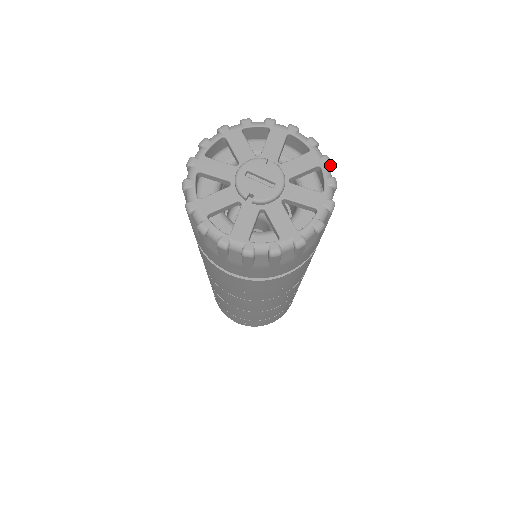
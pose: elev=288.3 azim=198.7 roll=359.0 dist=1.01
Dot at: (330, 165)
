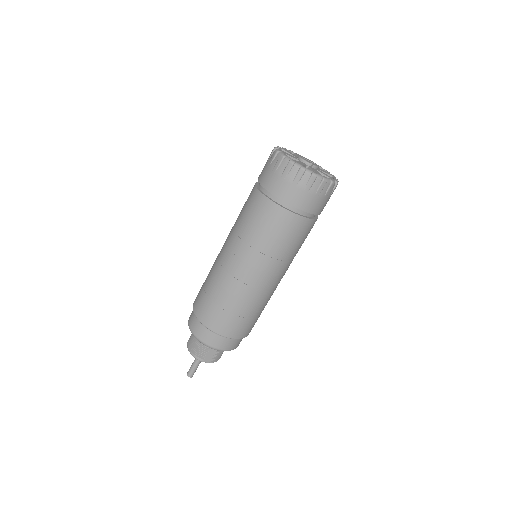
Dot at: occluded
